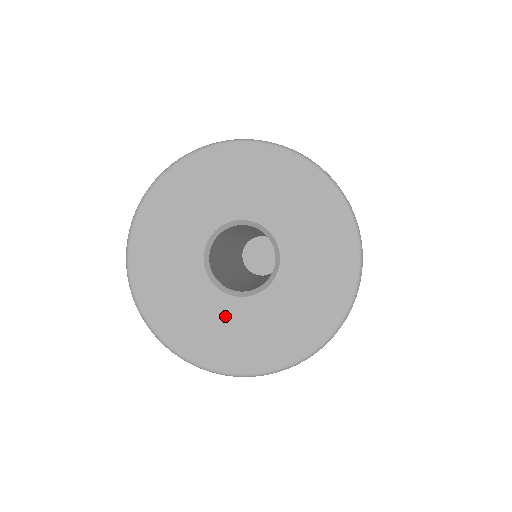
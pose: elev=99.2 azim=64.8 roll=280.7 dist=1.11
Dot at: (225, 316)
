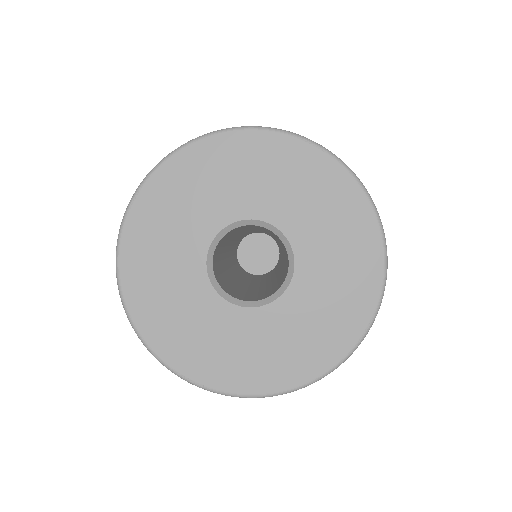
Dot at: (247, 332)
